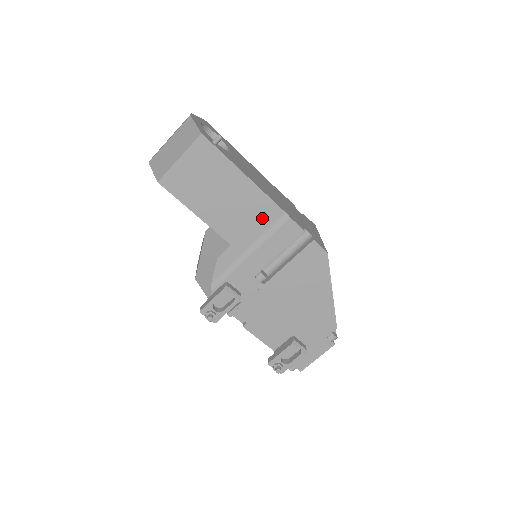
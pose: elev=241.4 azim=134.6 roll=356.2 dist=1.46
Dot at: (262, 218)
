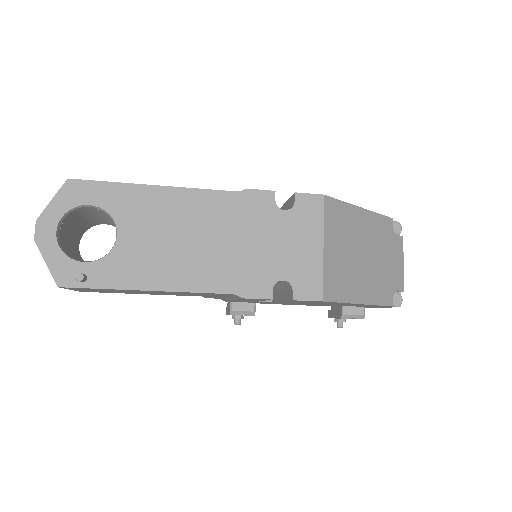
Dot at: (211, 294)
